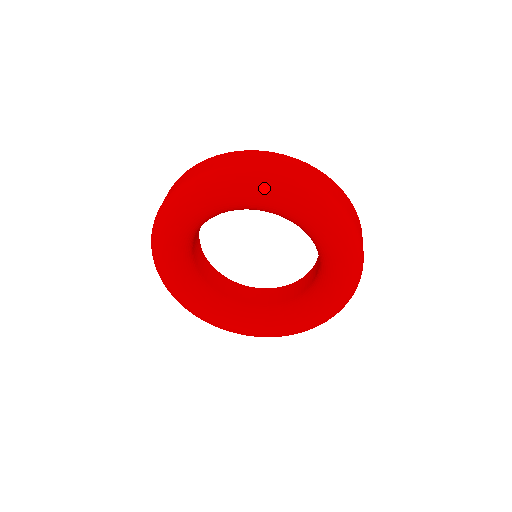
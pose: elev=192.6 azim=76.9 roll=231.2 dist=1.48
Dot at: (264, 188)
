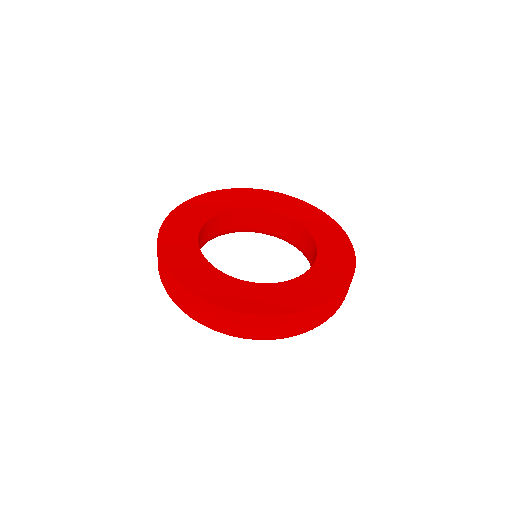
Dot at: occluded
